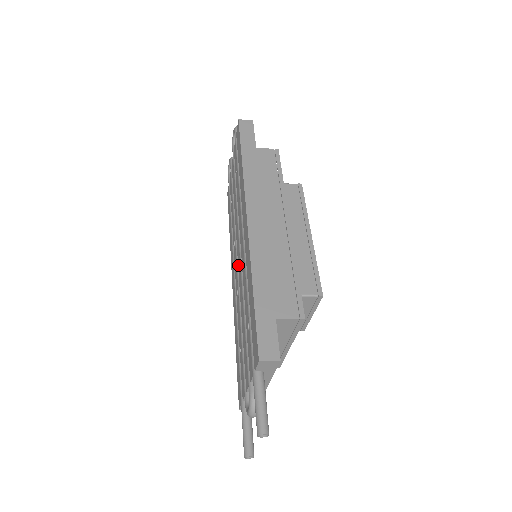
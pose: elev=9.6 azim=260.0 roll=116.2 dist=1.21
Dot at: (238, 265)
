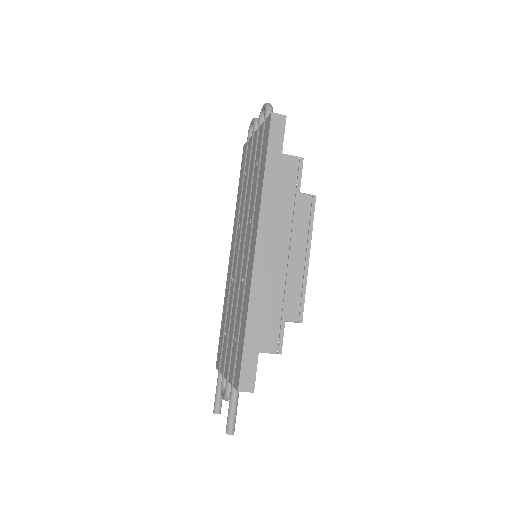
Dot at: (238, 261)
